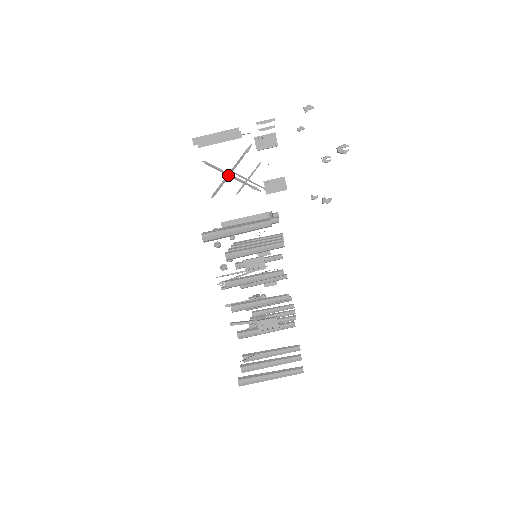
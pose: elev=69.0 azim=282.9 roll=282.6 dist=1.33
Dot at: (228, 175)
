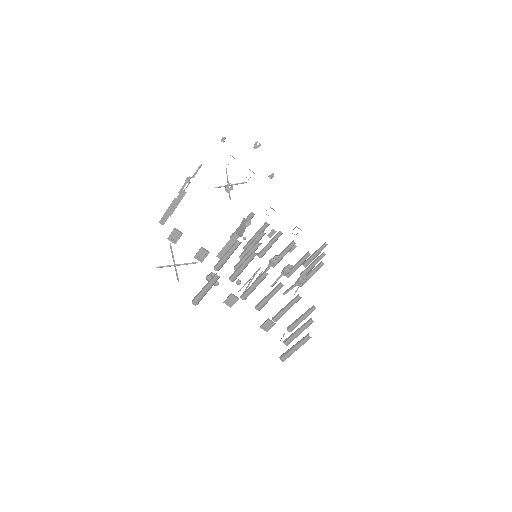
Dot at: (174, 266)
